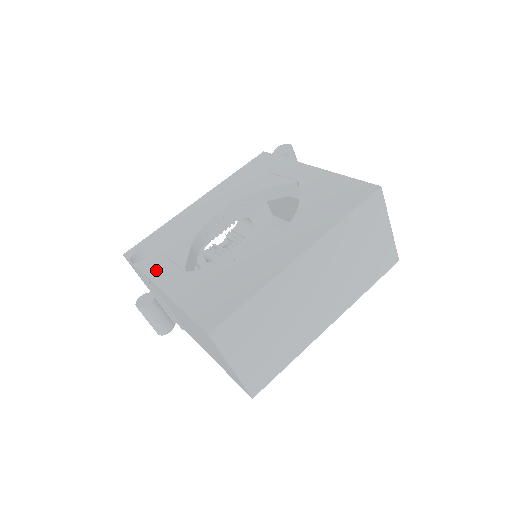
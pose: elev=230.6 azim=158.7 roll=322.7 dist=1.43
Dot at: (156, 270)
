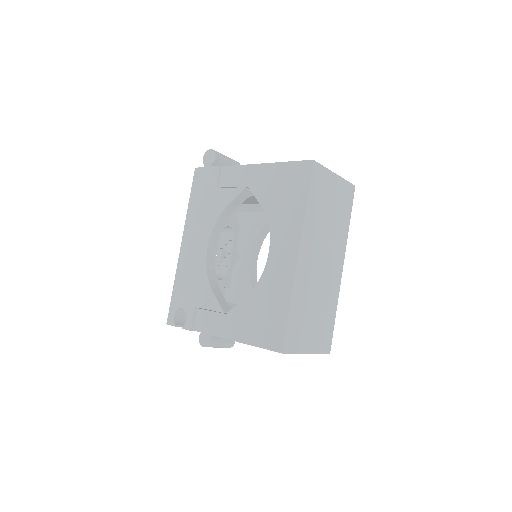
Dot at: (203, 324)
